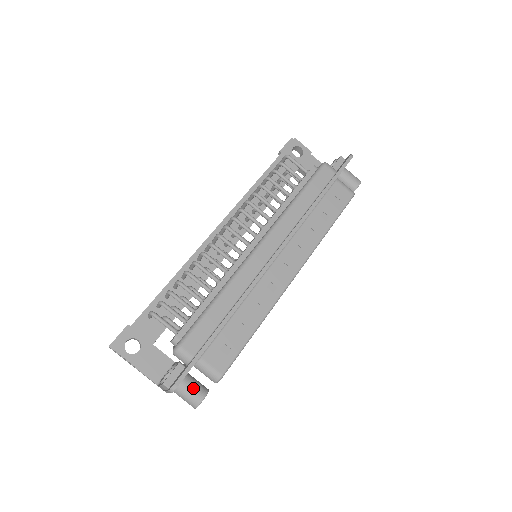
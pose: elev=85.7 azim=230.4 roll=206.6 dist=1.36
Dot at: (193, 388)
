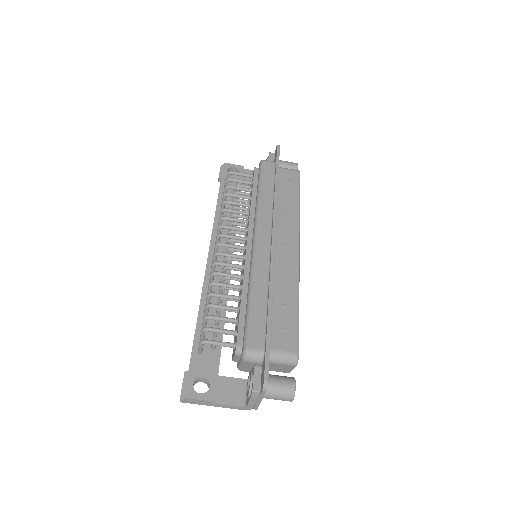
Dot at: (280, 381)
